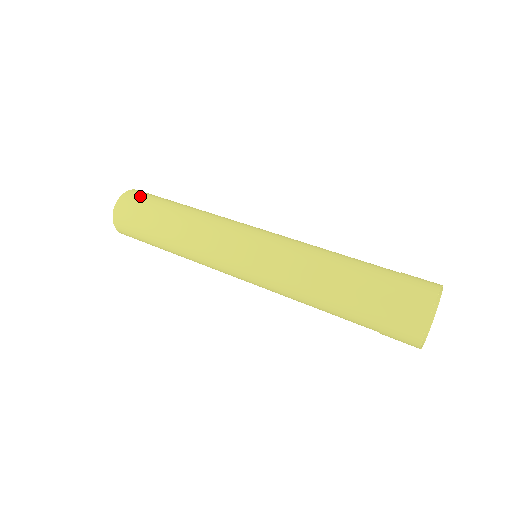
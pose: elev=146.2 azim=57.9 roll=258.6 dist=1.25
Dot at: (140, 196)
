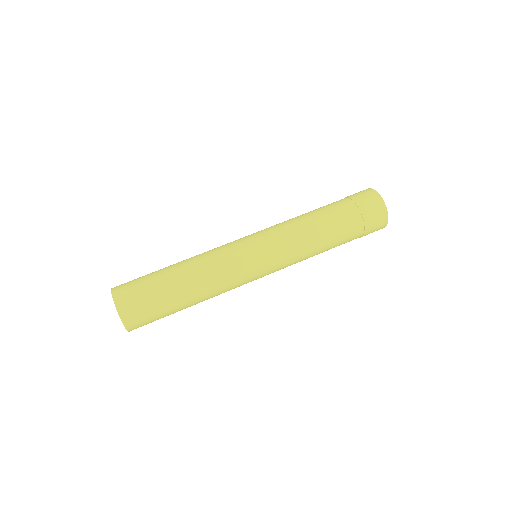
Dot at: (139, 308)
